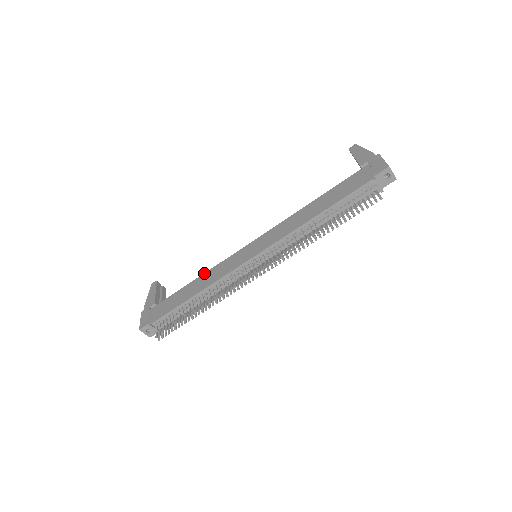
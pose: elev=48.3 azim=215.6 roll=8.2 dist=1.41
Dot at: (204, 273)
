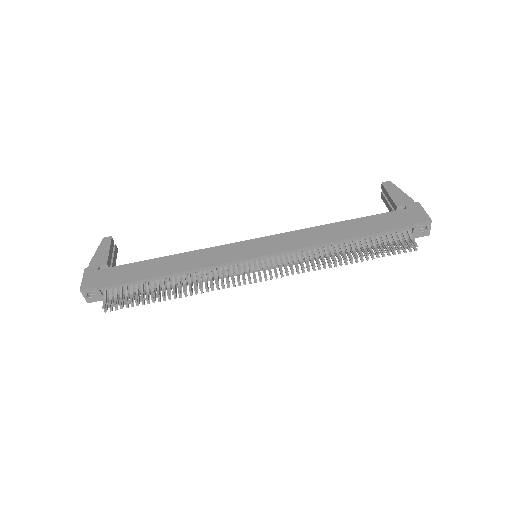
Dot at: (186, 252)
